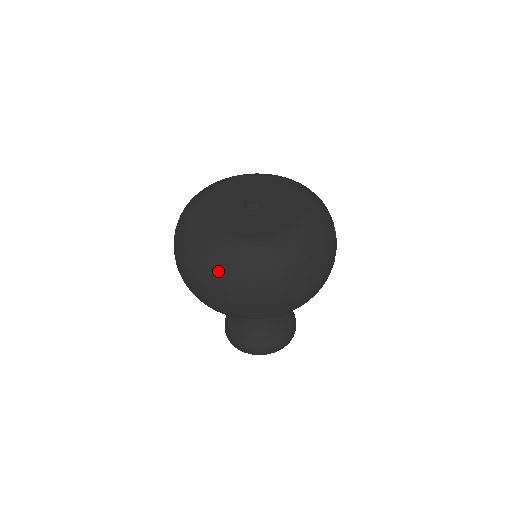
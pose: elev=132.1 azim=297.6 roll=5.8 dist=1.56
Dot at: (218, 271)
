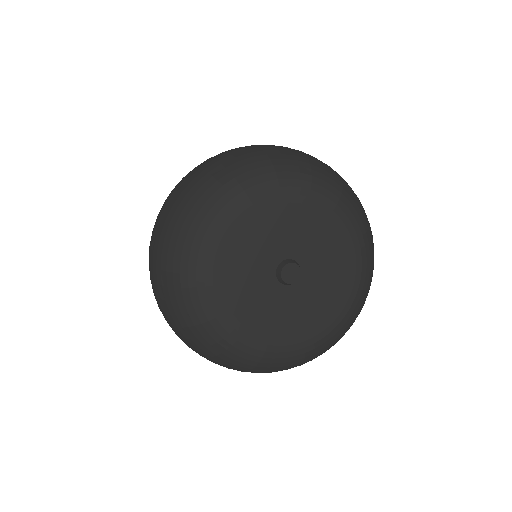
Dot at: occluded
